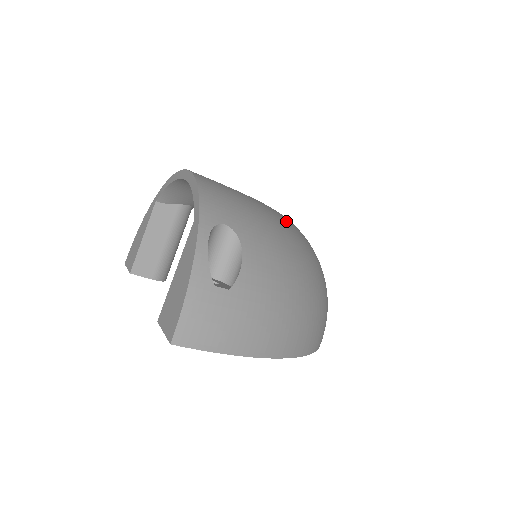
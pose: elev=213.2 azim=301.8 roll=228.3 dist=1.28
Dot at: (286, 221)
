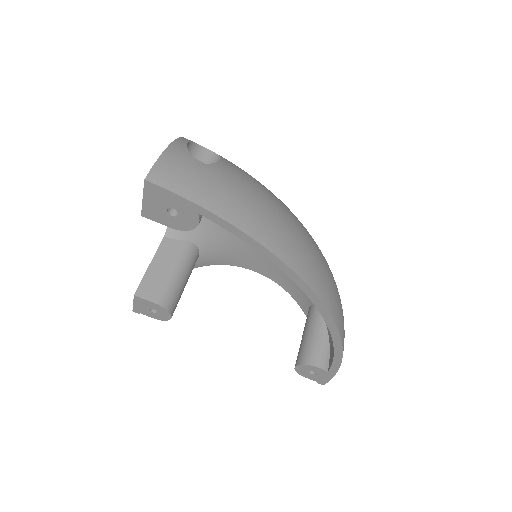
Dot at: occluded
